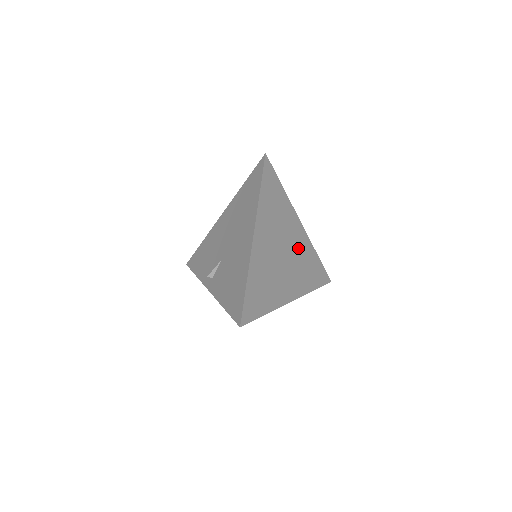
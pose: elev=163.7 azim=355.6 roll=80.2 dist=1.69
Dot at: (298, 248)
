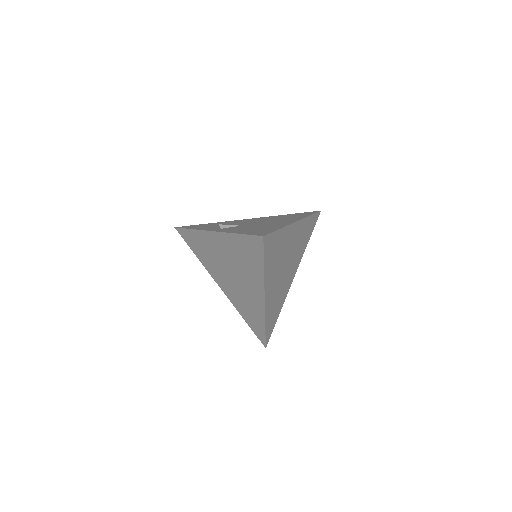
Dot at: (285, 284)
